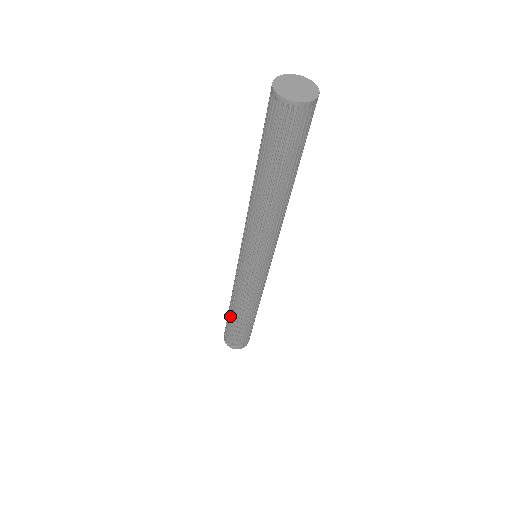
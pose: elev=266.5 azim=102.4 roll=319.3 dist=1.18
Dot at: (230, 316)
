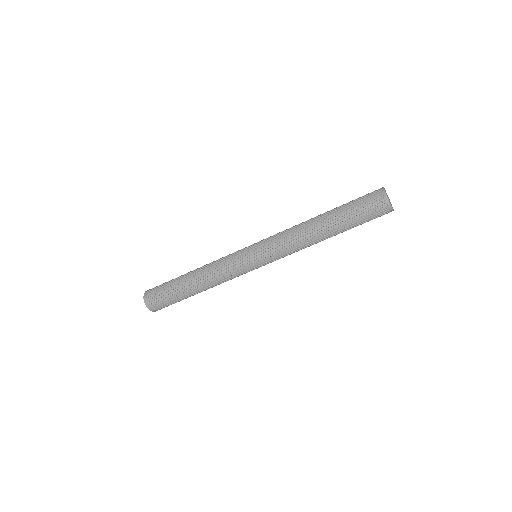
Dot at: (182, 279)
